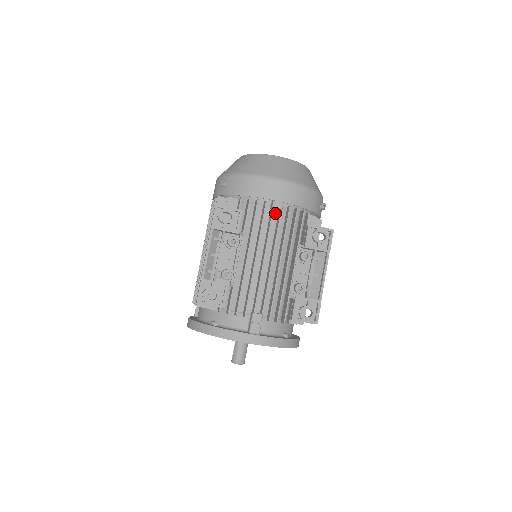
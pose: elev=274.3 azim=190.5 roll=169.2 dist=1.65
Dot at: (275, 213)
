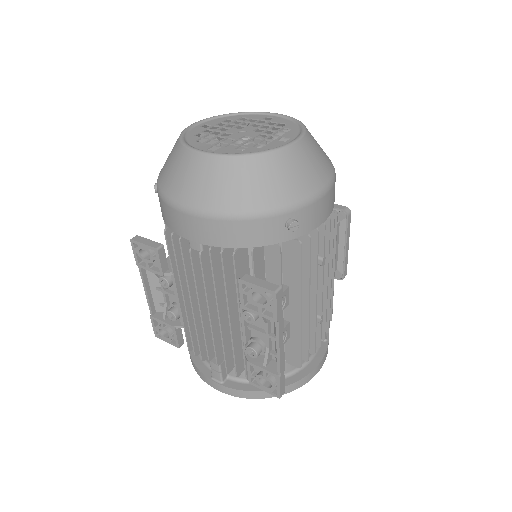
Dot at: occluded
